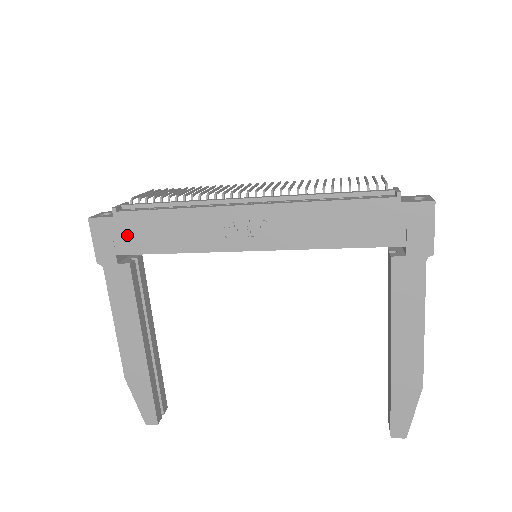
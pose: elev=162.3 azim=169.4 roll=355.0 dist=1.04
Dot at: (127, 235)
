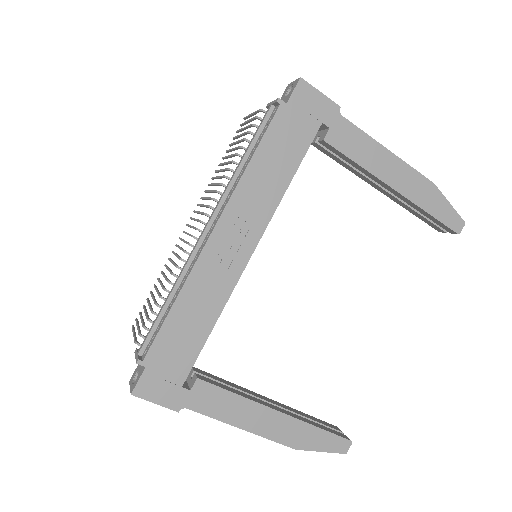
Dot at: (170, 364)
